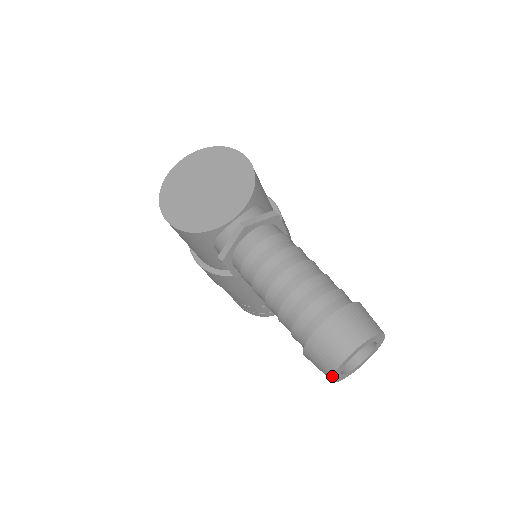
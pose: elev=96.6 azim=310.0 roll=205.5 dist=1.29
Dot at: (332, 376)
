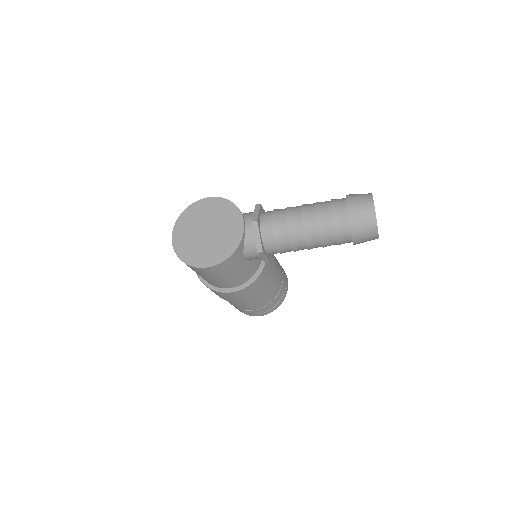
Dot at: (377, 231)
